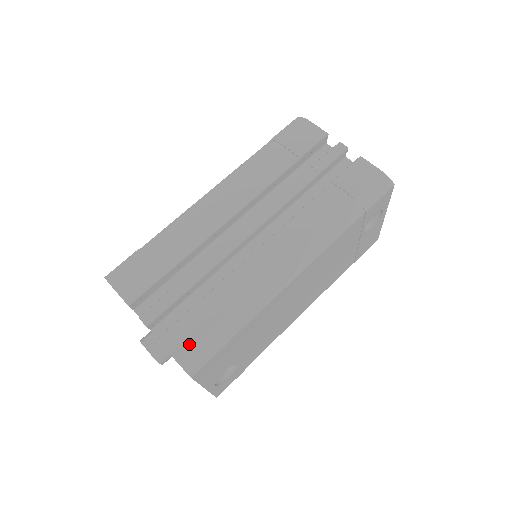
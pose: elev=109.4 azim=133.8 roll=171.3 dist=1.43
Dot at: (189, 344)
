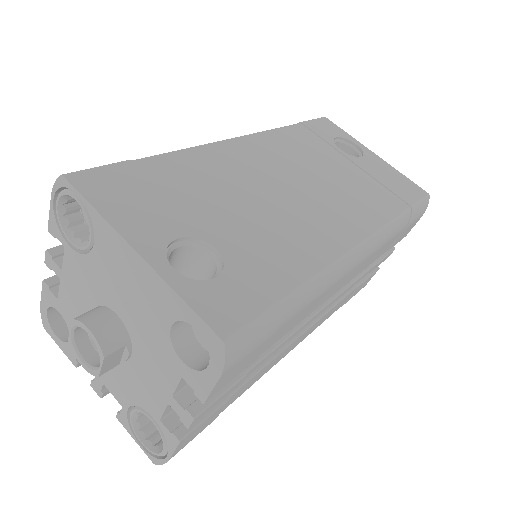
Dot at: occluded
